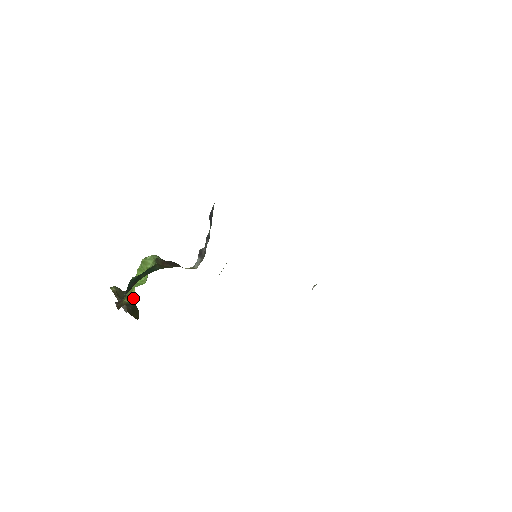
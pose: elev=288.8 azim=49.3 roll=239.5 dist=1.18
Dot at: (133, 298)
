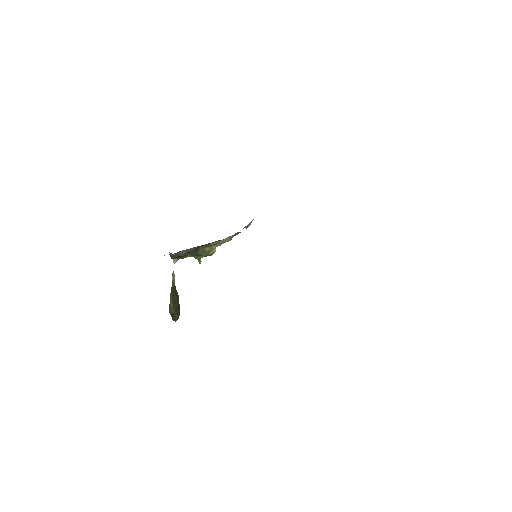
Dot at: occluded
